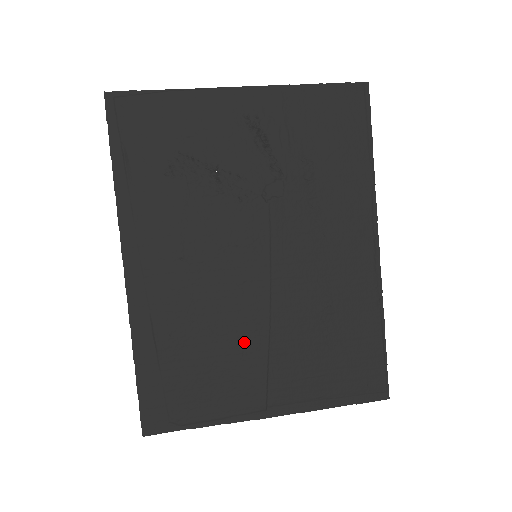
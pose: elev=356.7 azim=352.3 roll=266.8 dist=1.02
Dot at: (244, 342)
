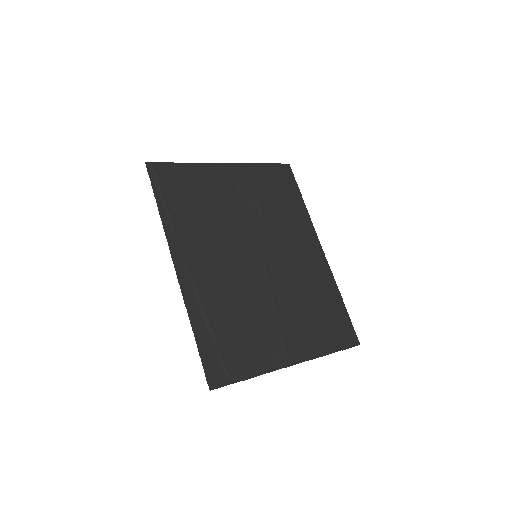
Dot at: (263, 312)
